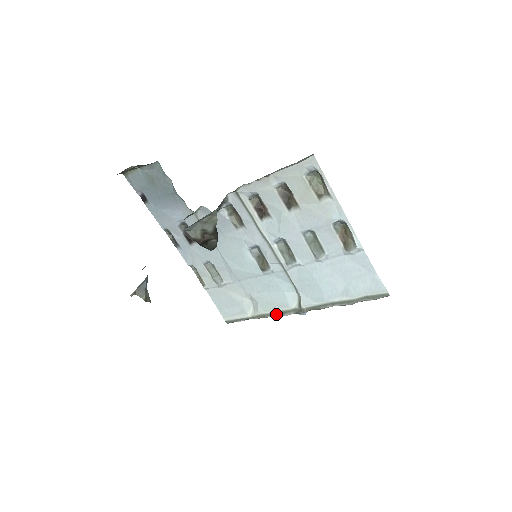
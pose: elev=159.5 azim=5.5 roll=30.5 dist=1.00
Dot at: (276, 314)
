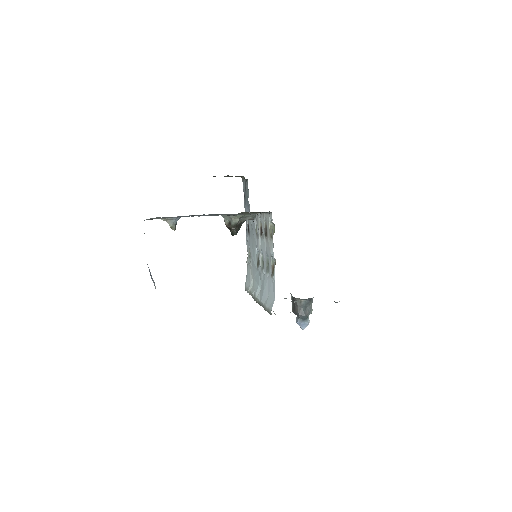
Dot at: (253, 297)
